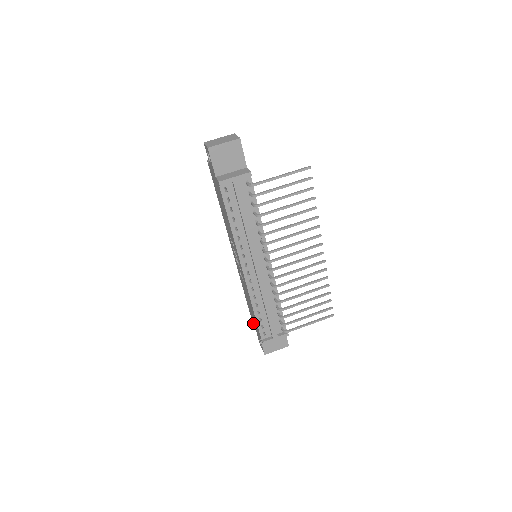
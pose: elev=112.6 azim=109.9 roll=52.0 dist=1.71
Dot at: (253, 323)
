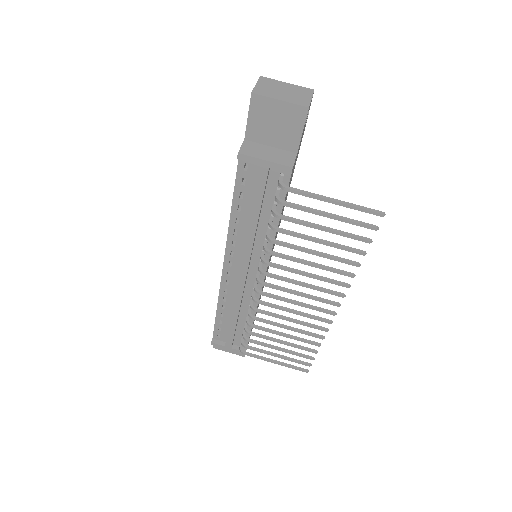
Dot at: occluded
